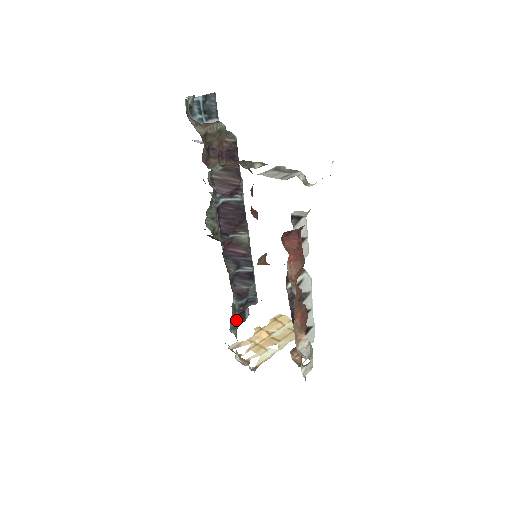
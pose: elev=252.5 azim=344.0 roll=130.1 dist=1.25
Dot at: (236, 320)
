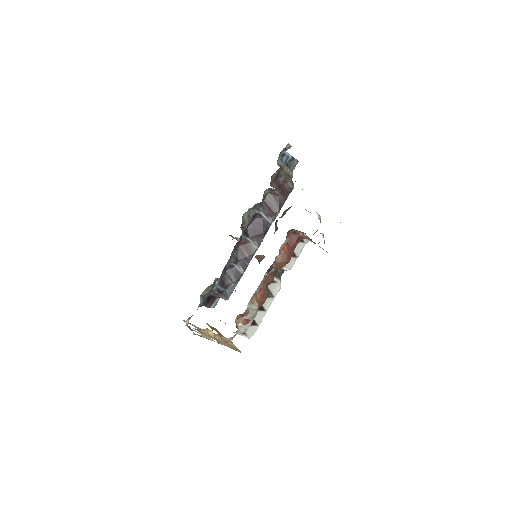
Dot at: (207, 297)
